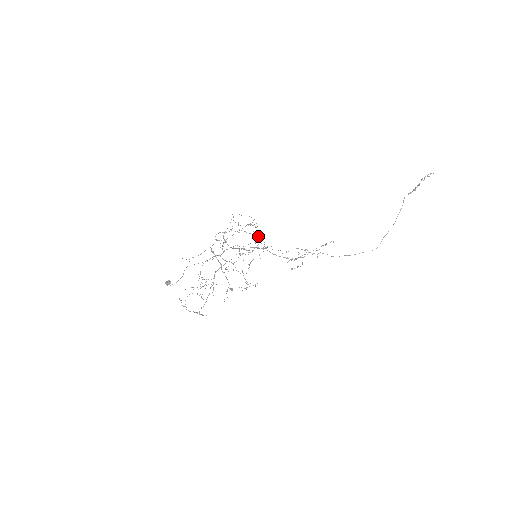
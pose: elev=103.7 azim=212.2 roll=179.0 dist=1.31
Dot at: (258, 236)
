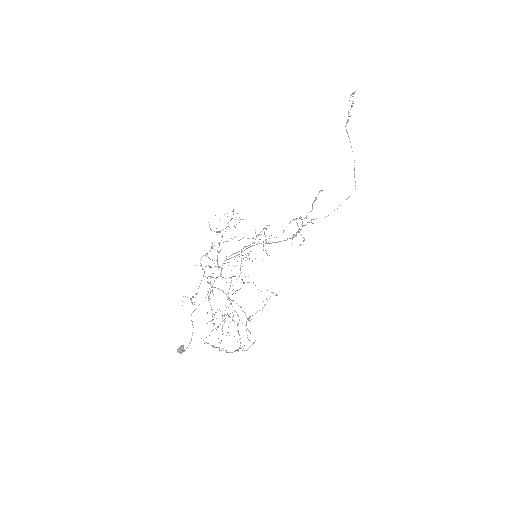
Dot at: occluded
